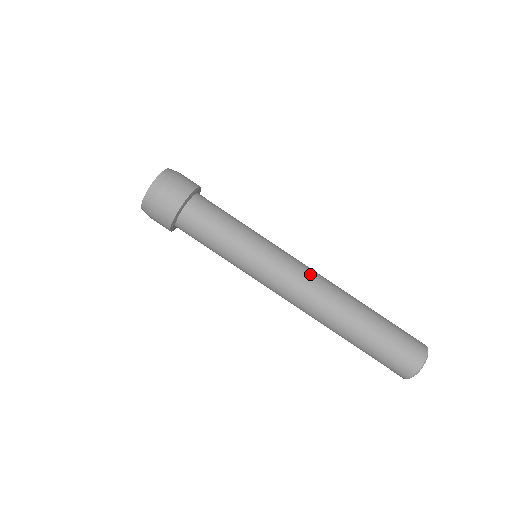
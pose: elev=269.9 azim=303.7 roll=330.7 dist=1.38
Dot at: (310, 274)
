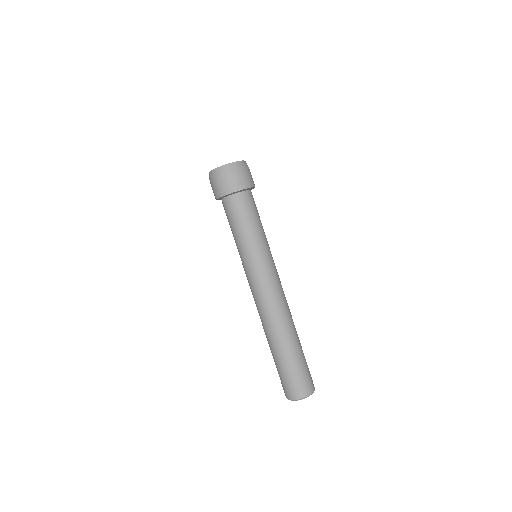
Dot at: (282, 291)
